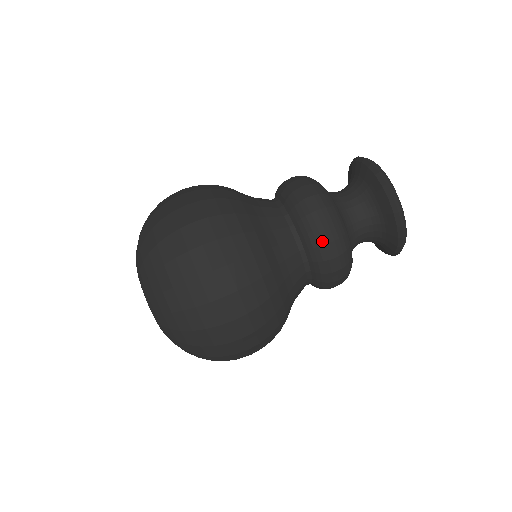
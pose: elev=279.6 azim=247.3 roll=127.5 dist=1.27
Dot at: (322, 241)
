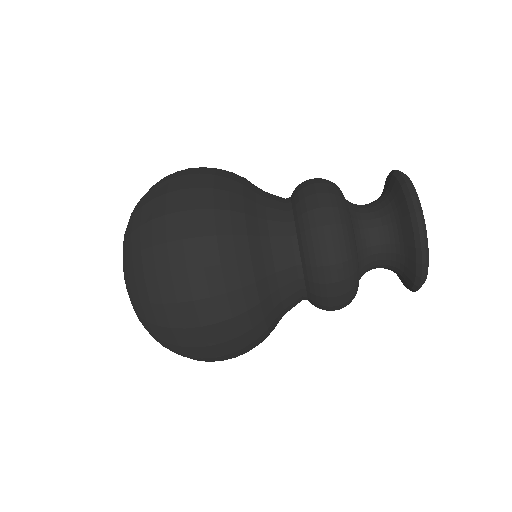
Dot at: (328, 310)
